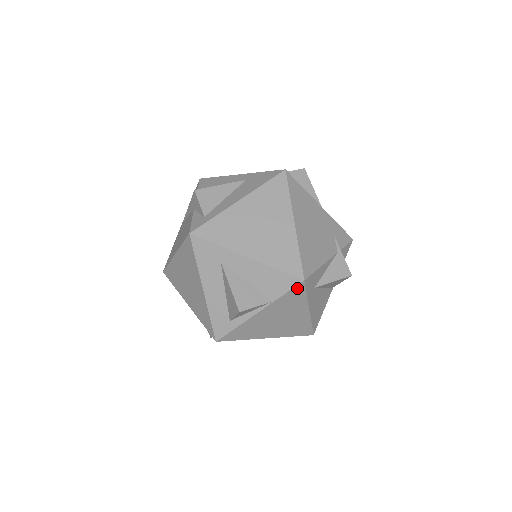
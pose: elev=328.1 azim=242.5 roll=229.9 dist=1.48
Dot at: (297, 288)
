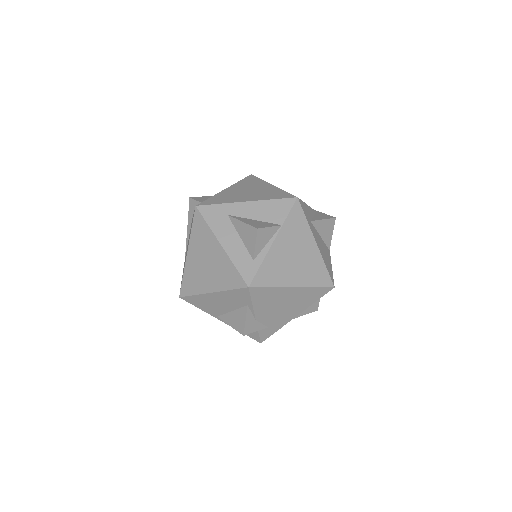
Dot at: (295, 208)
